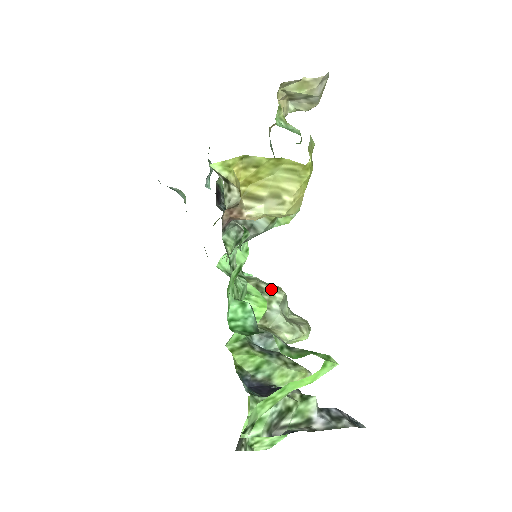
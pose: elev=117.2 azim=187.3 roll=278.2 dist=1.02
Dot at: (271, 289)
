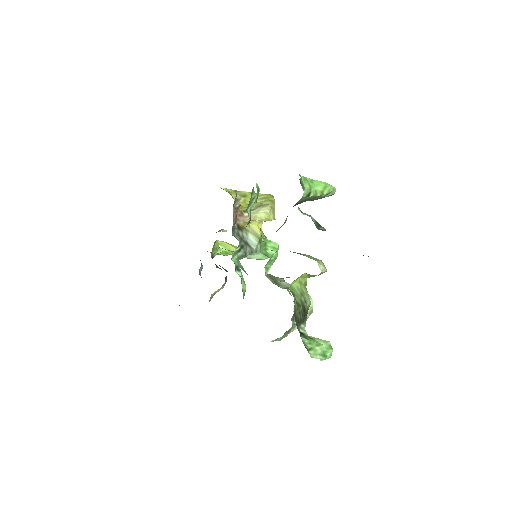
Dot at: (273, 276)
